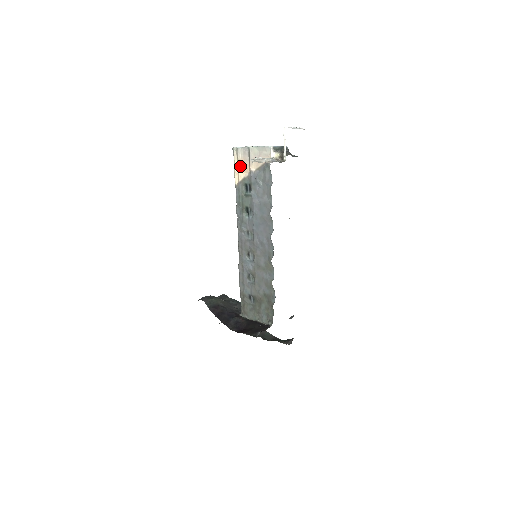
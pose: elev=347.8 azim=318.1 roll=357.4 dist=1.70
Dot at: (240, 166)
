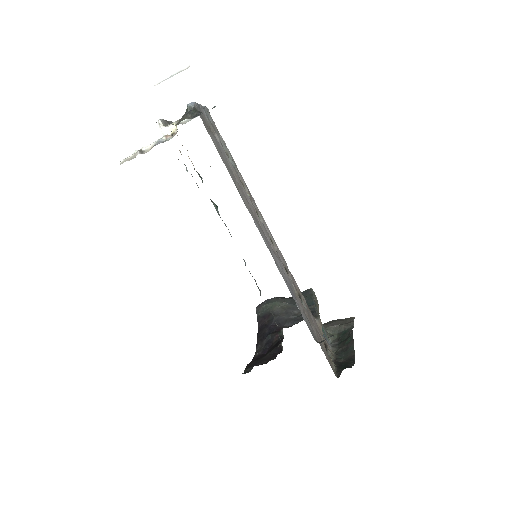
Dot at: occluded
